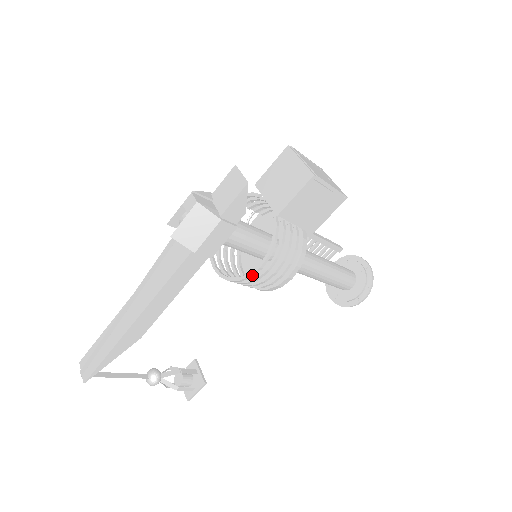
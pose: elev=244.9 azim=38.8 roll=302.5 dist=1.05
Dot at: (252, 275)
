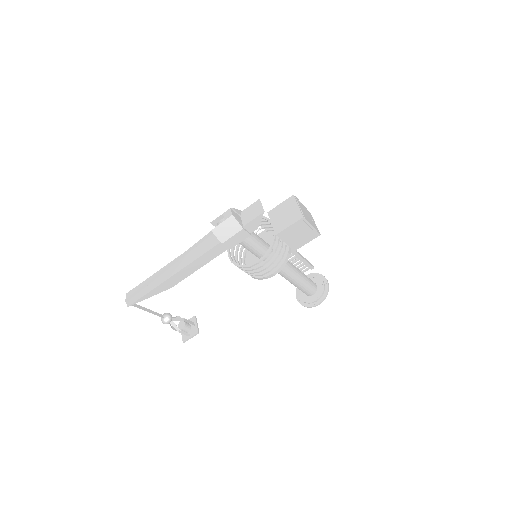
Dot at: (252, 266)
